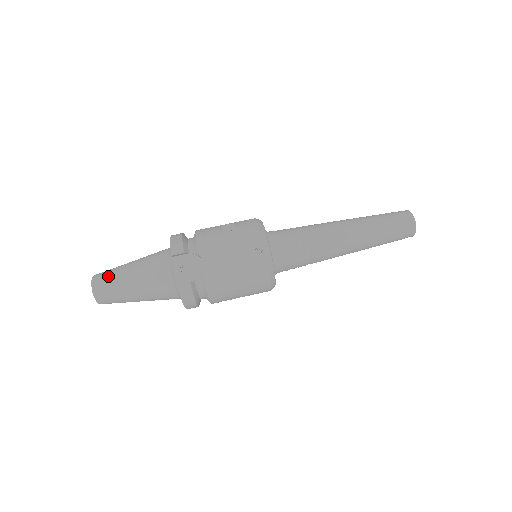
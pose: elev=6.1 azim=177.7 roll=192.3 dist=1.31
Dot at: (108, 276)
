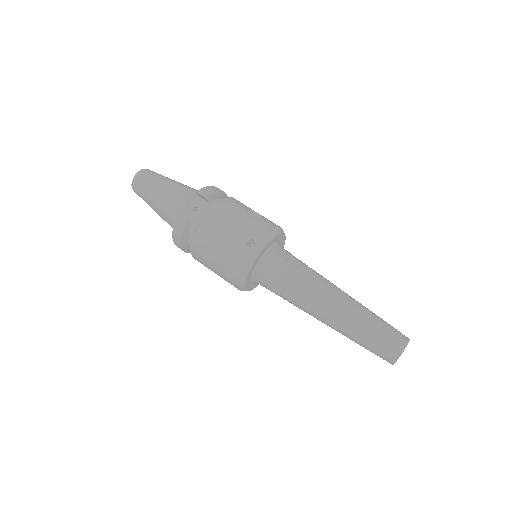
Dot at: (153, 174)
